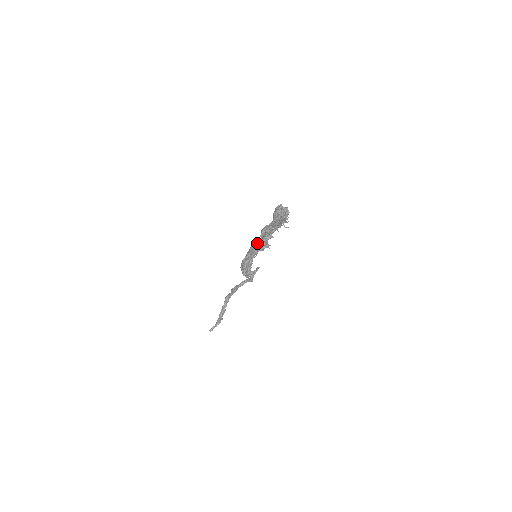
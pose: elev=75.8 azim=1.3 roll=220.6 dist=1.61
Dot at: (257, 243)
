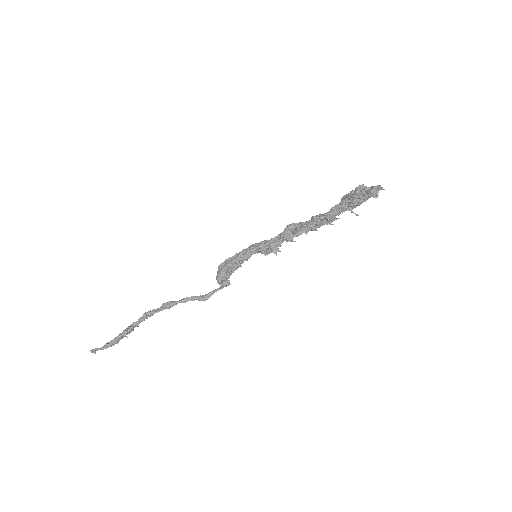
Dot at: (268, 240)
